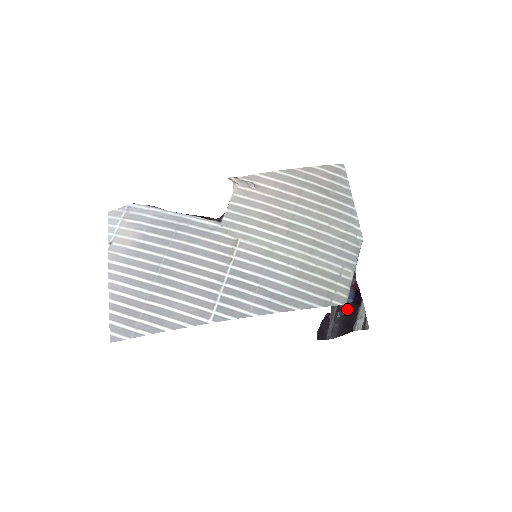
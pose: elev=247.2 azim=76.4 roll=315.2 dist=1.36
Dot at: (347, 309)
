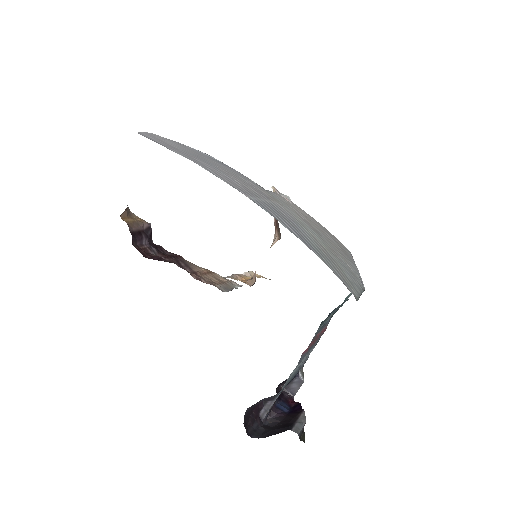
Dot at: (280, 416)
